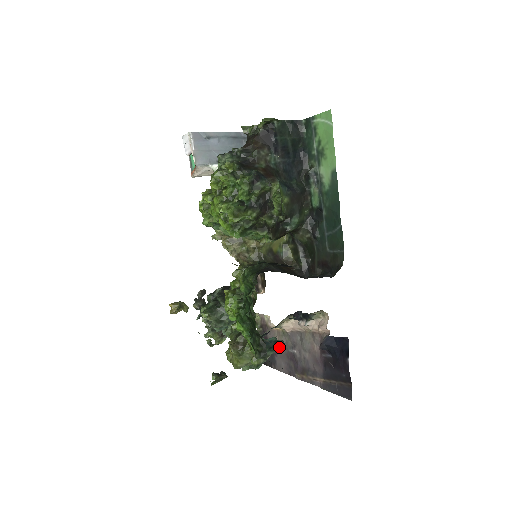
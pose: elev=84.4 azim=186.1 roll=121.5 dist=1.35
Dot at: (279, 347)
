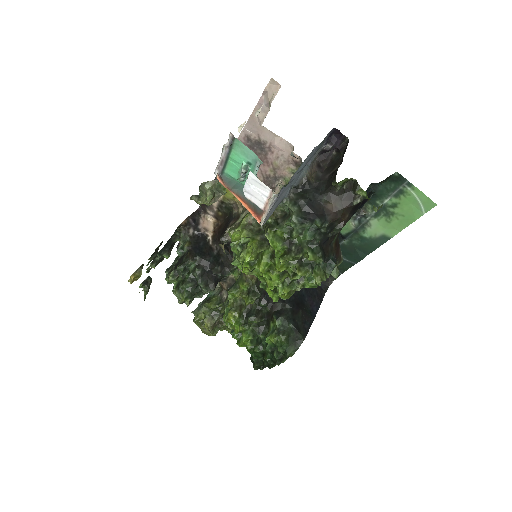
Dot at: occluded
